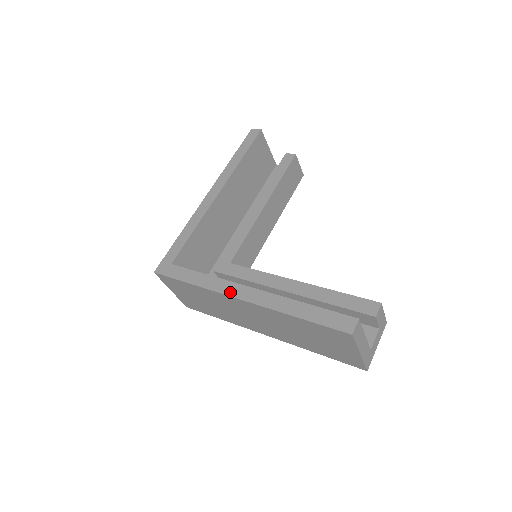
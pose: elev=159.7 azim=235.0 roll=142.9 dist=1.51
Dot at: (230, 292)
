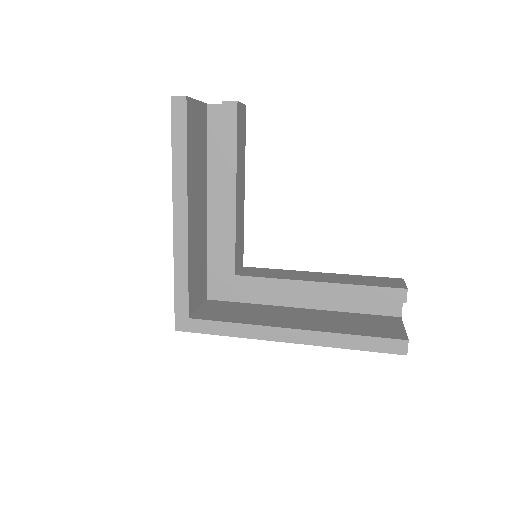
Dot at: (273, 338)
